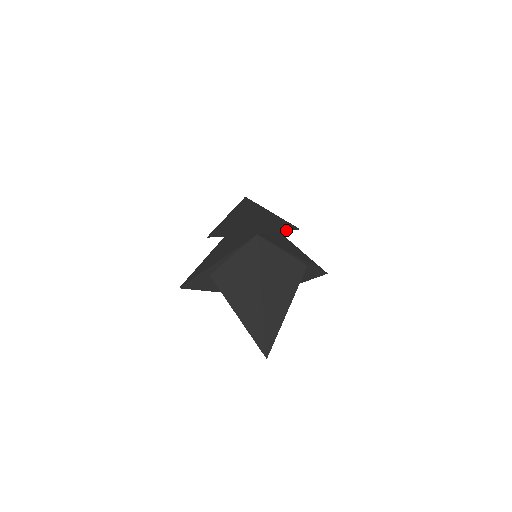
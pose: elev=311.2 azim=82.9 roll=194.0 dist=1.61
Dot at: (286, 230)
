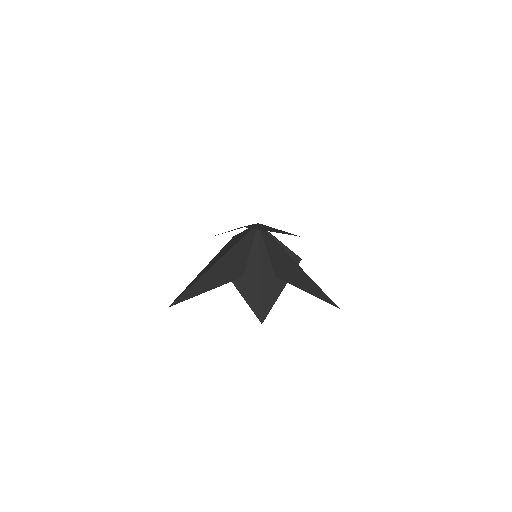
Dot at: (287, 248)
